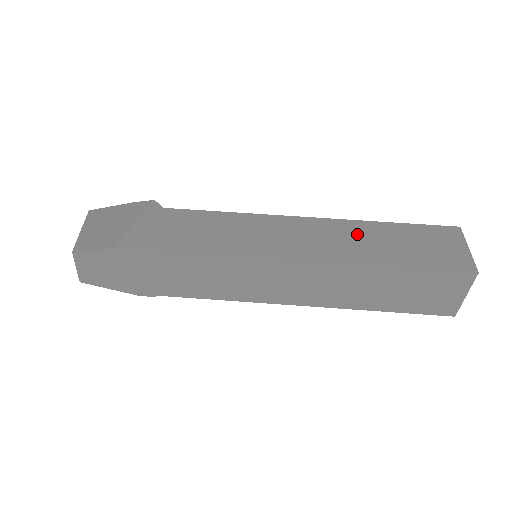
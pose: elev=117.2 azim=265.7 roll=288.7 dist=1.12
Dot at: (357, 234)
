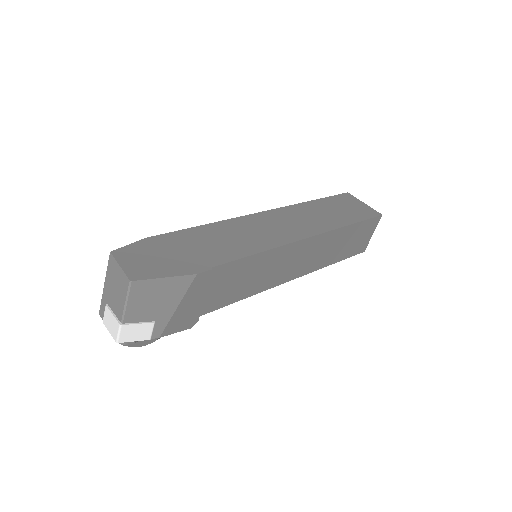
Dot at: occluded
